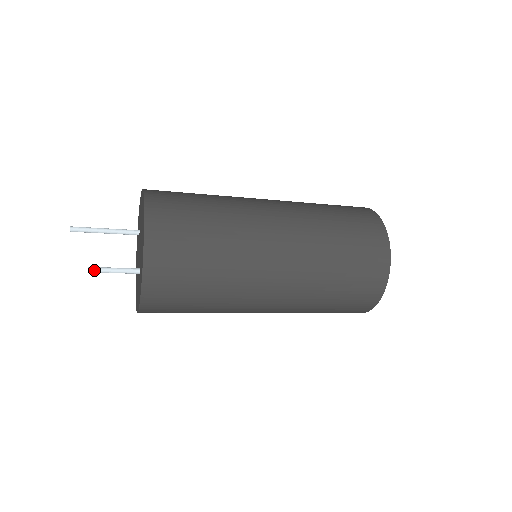
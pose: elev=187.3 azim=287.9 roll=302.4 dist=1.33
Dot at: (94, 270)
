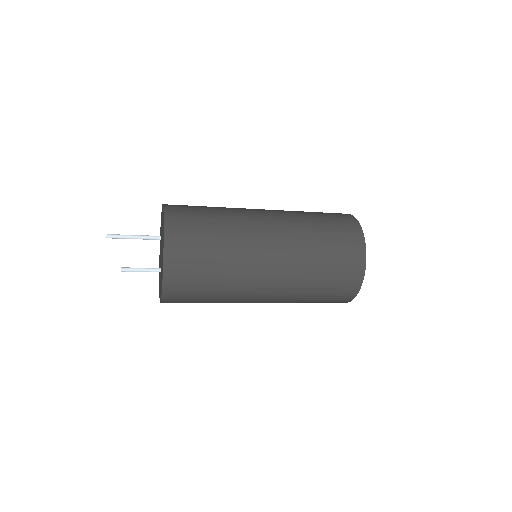
Dot at: (126, 270)
